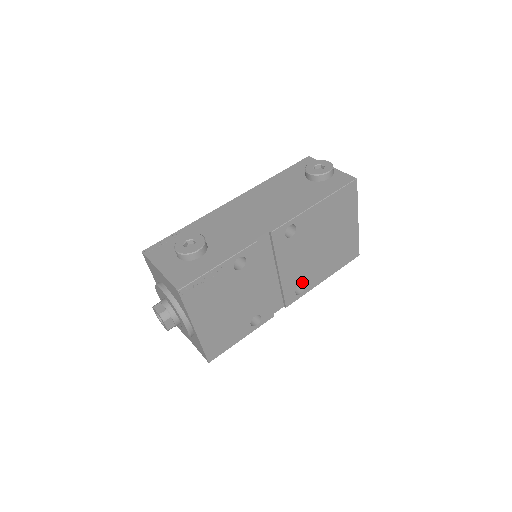
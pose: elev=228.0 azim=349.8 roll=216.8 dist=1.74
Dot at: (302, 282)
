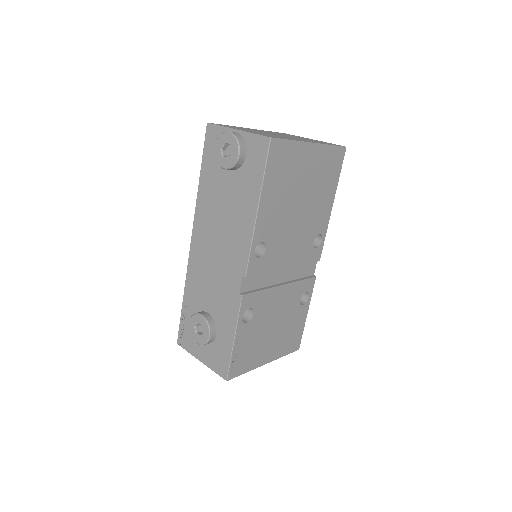
Dot at: (313, 238)
